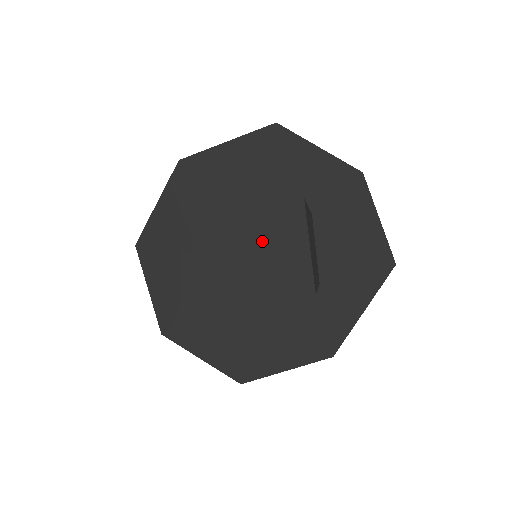
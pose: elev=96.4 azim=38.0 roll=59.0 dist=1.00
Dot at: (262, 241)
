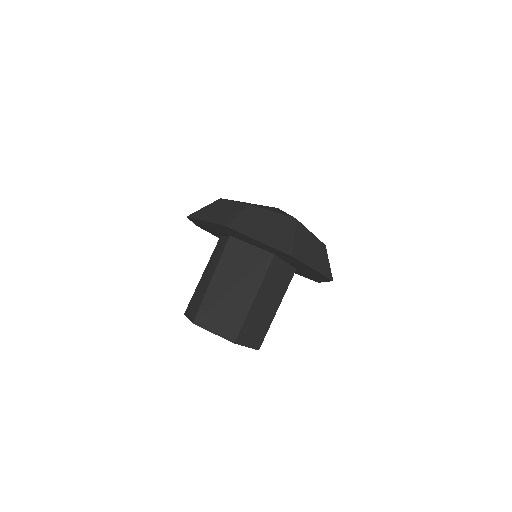
Dot at: occluded
